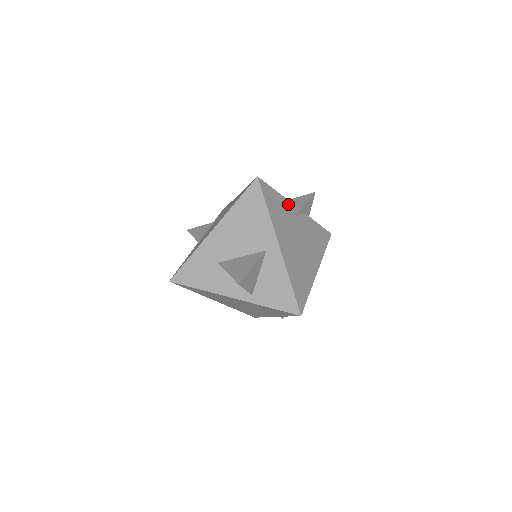
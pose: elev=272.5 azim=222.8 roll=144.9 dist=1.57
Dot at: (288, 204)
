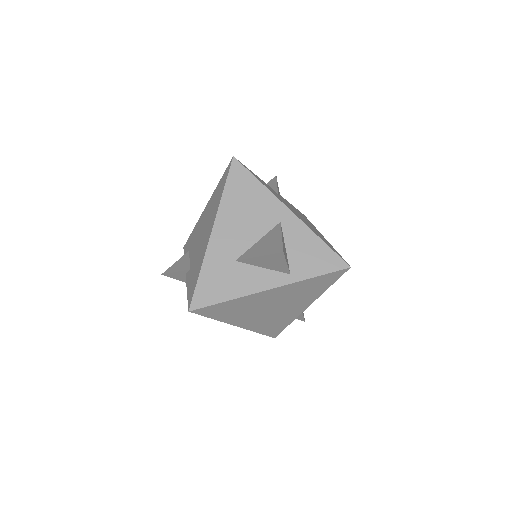
Dot at: (266, 184)
